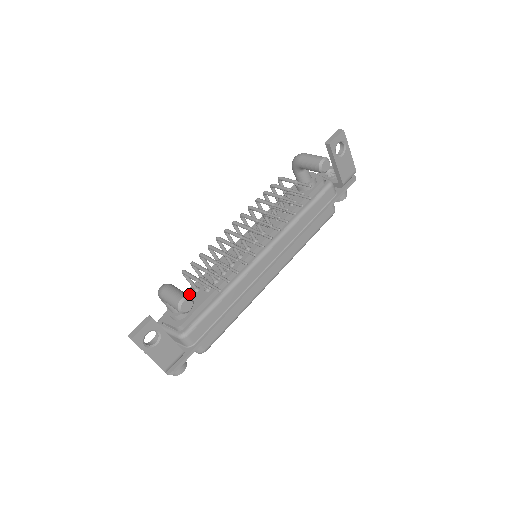
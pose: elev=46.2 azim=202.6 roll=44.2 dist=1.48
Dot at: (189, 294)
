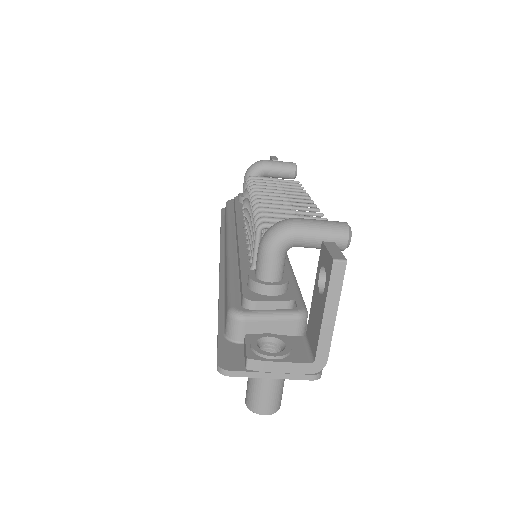
Dot at: occluded
